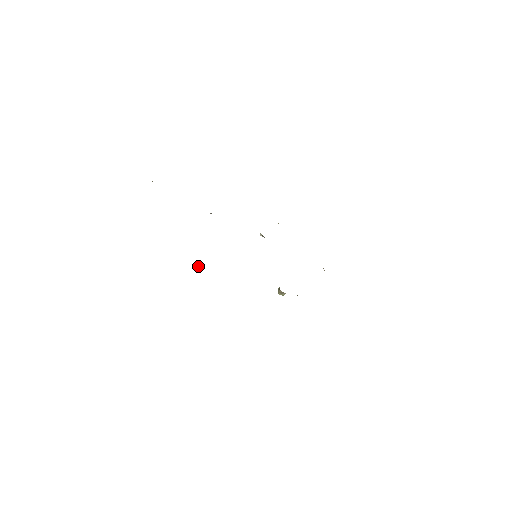
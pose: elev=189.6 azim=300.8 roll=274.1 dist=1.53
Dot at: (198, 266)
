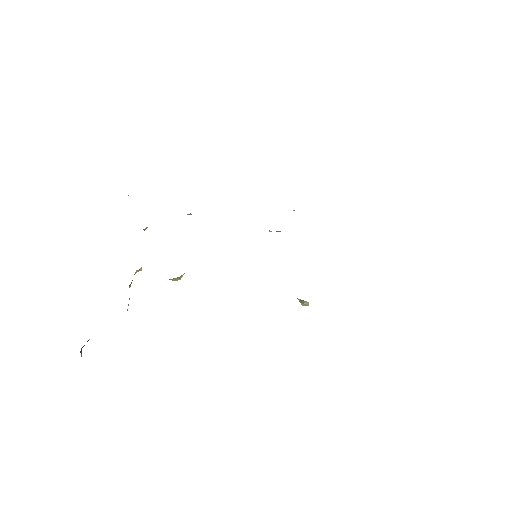
Dot at: (177, 279)
